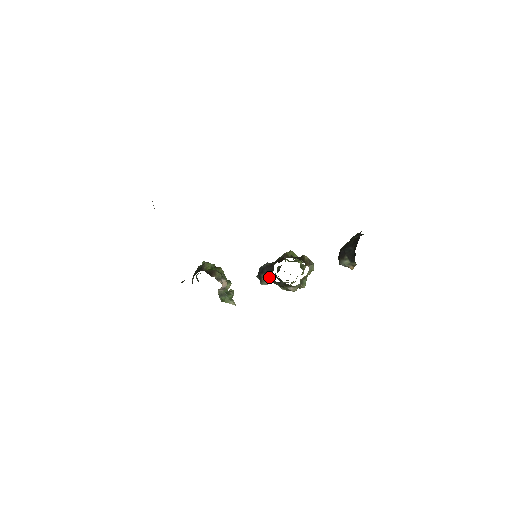
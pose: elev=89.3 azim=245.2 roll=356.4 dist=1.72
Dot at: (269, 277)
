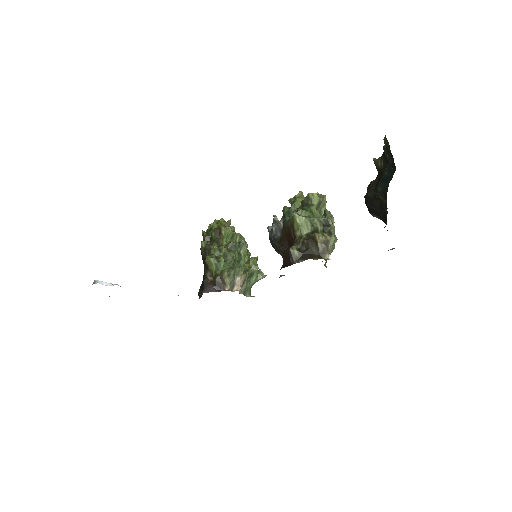
Dot at: occluded
